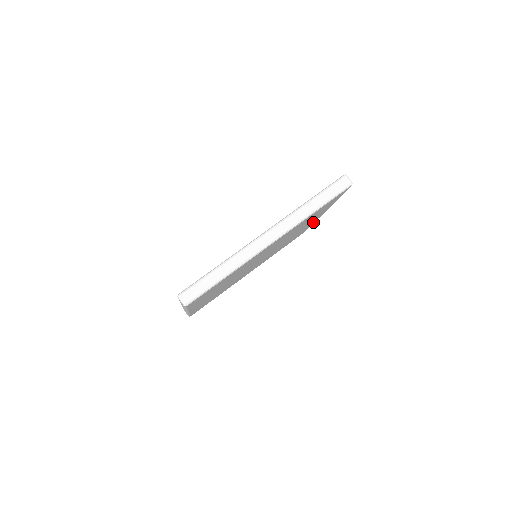
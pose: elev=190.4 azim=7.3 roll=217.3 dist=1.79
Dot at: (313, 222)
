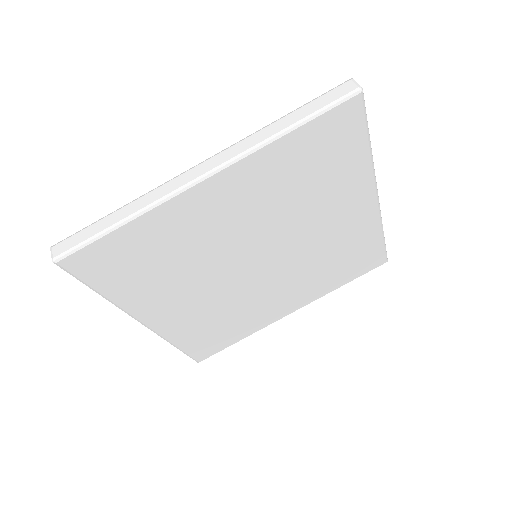
Dot at: (373, 225)
